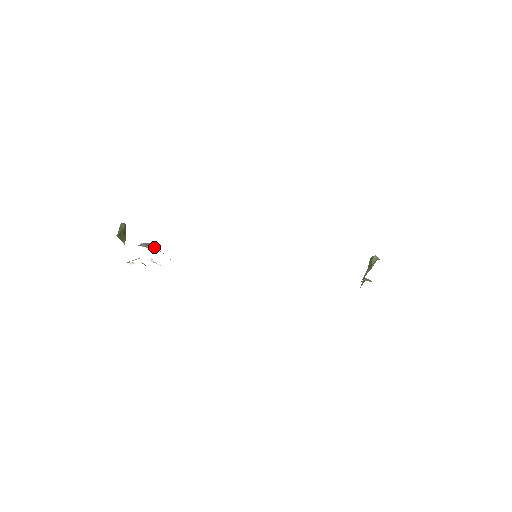
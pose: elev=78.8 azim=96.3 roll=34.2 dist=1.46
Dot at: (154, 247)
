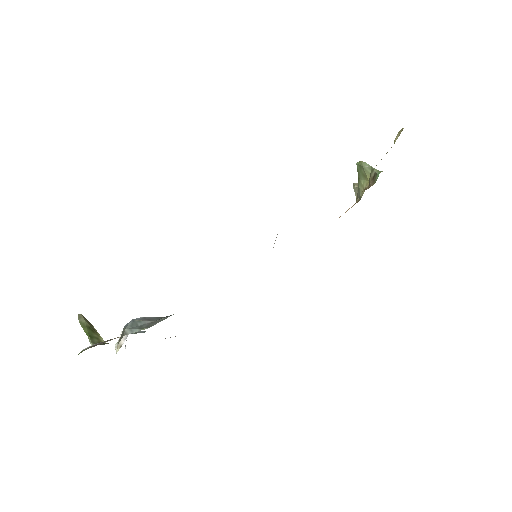
Dot at: (140, 322)
